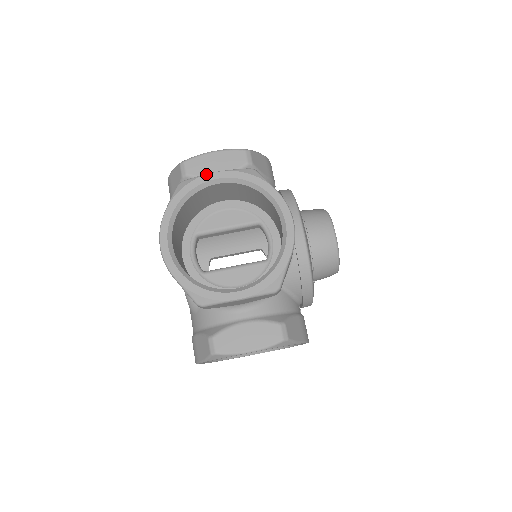
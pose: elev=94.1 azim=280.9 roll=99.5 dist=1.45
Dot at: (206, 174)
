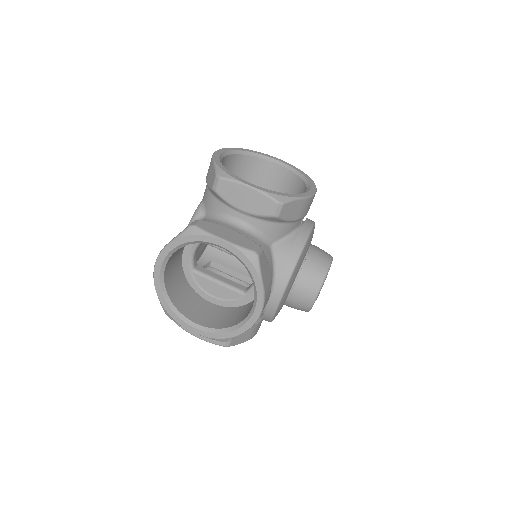
Dot at: (214, 237)
